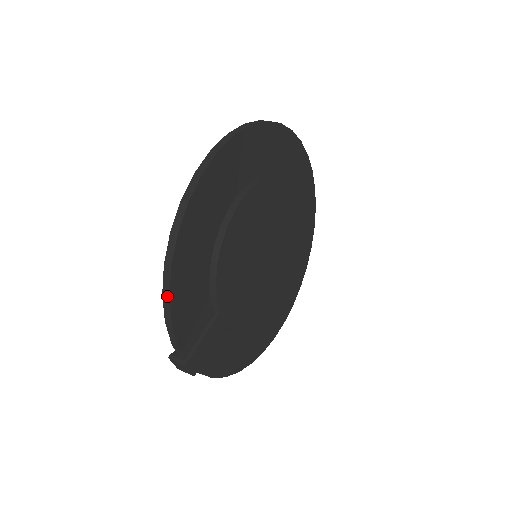
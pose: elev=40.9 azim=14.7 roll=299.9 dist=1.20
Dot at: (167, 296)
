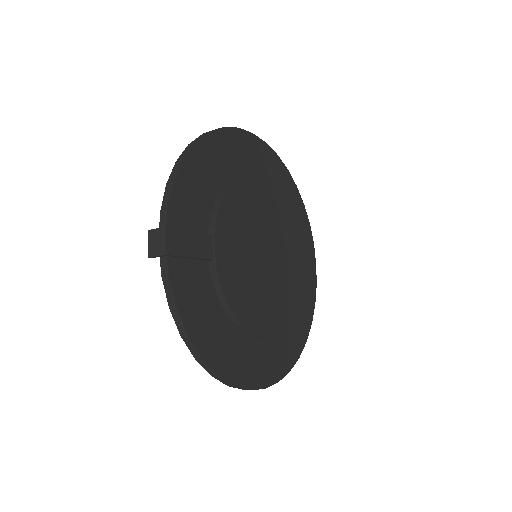
Dot at: (181, 160)
